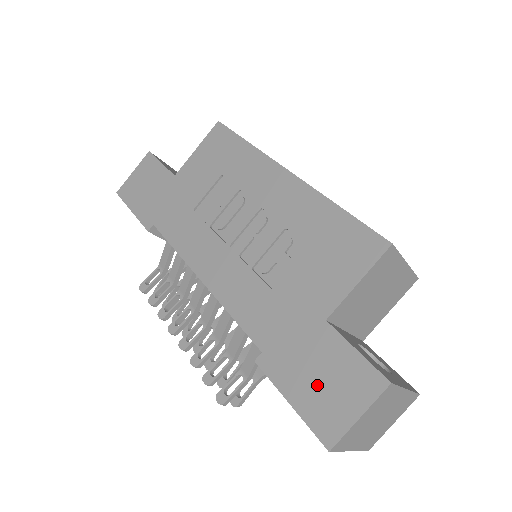
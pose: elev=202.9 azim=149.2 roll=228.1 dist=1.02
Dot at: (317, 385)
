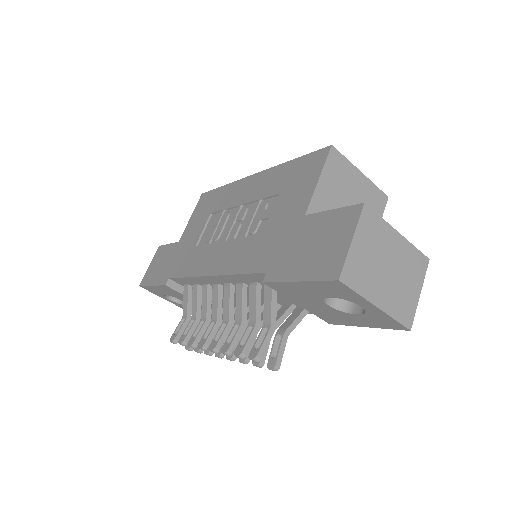
Dot at: (313, 252)
